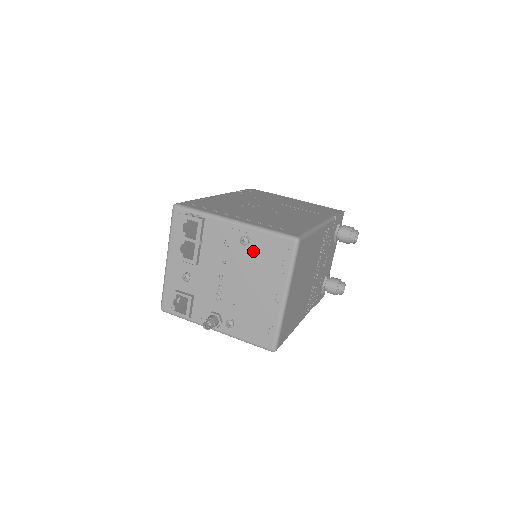
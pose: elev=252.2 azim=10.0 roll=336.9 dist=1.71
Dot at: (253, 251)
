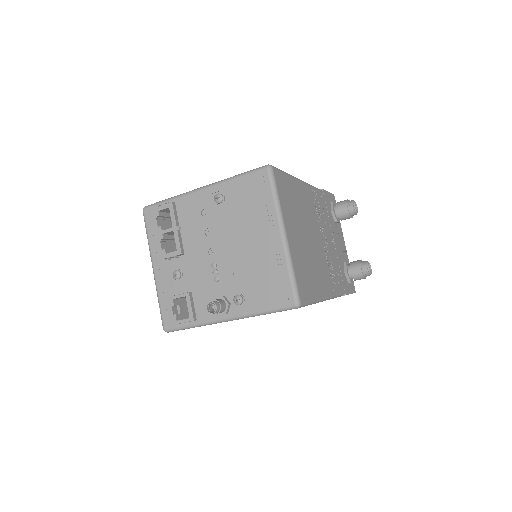
Dot at: (231, 204)
